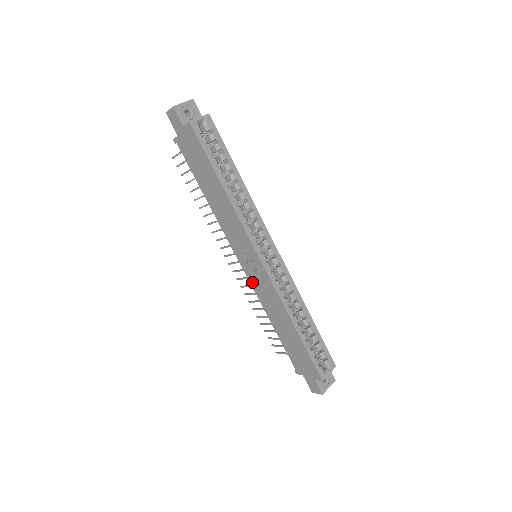
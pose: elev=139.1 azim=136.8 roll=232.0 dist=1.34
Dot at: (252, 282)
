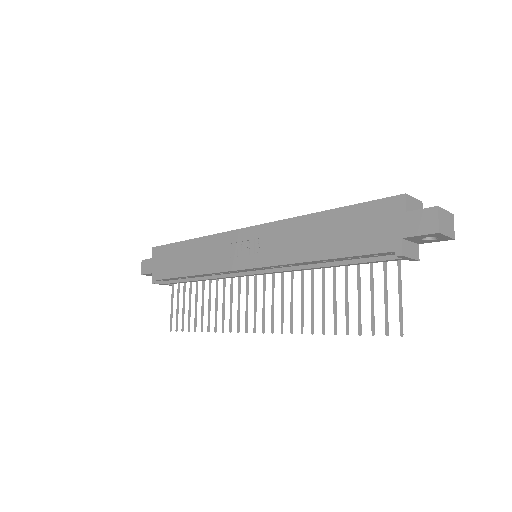
Dot at: (264, 262)
